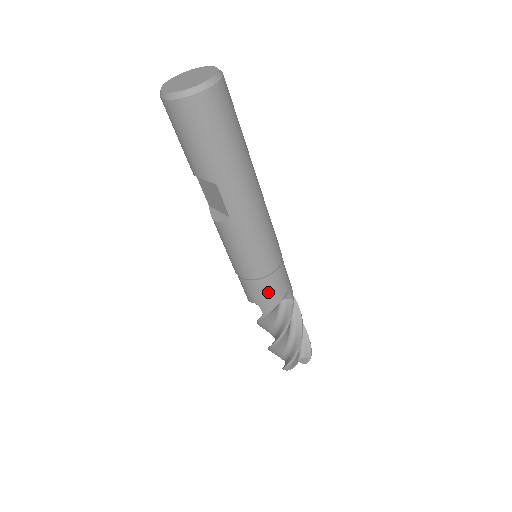
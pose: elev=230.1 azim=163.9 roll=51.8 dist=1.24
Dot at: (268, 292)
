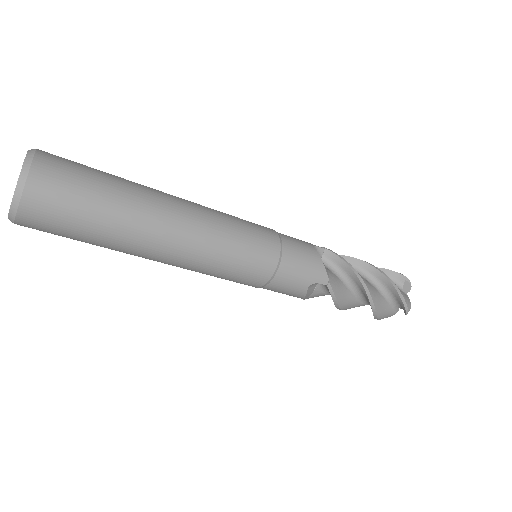
Dot at: (281, 292)
